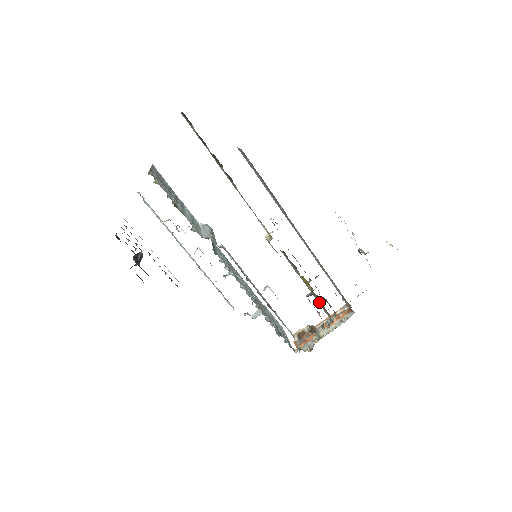
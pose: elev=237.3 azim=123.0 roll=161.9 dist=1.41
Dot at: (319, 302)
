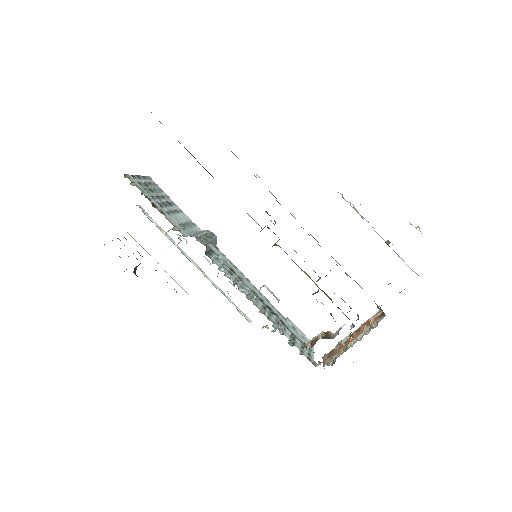
Dot at: occluded
